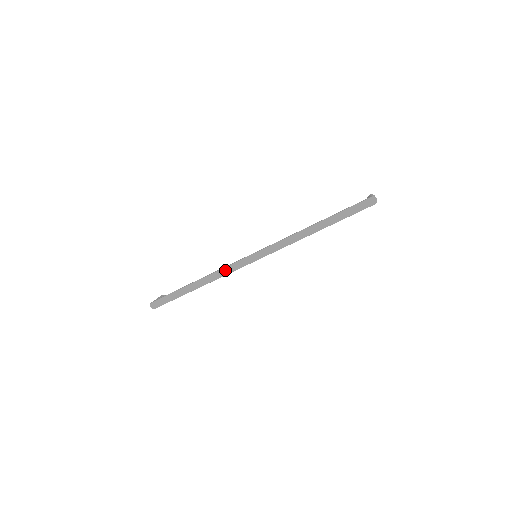
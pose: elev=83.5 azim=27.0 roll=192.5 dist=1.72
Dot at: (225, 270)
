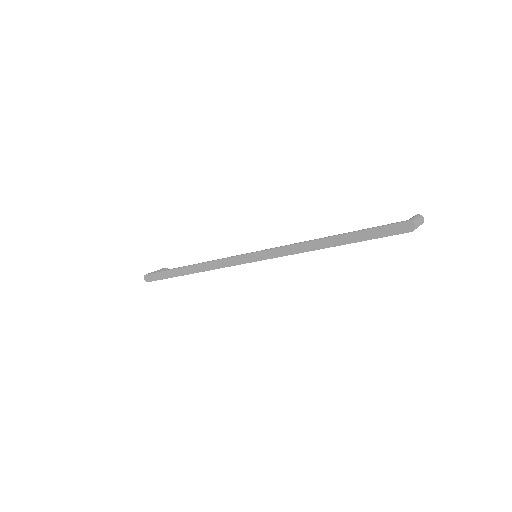
Dot at: (219, 263)
